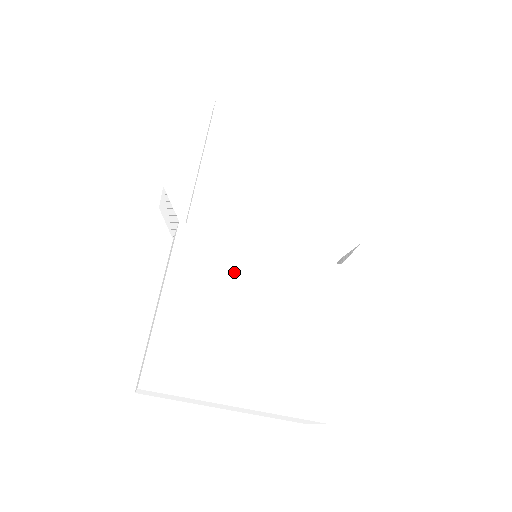
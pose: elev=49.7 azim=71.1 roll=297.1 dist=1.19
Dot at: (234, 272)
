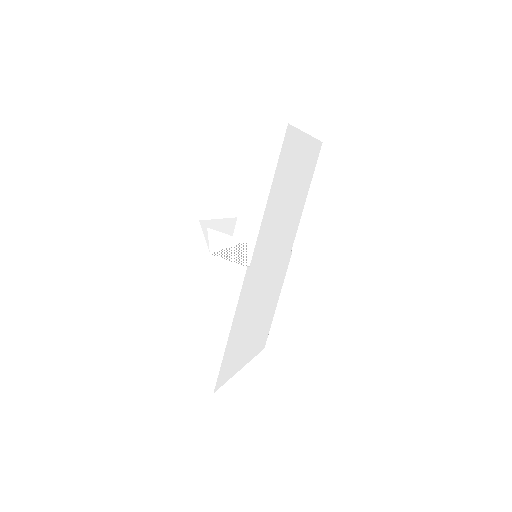
Dot at: (259, 289)
